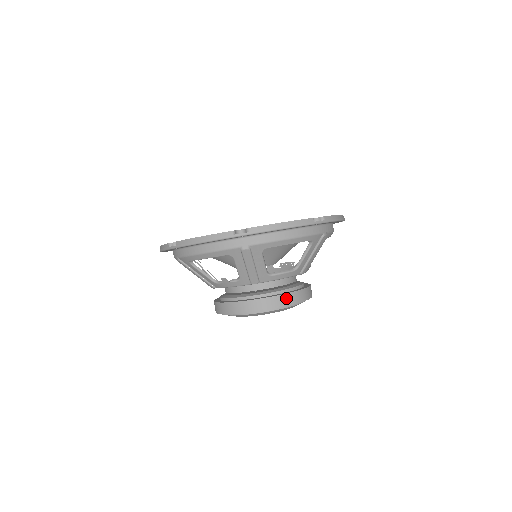
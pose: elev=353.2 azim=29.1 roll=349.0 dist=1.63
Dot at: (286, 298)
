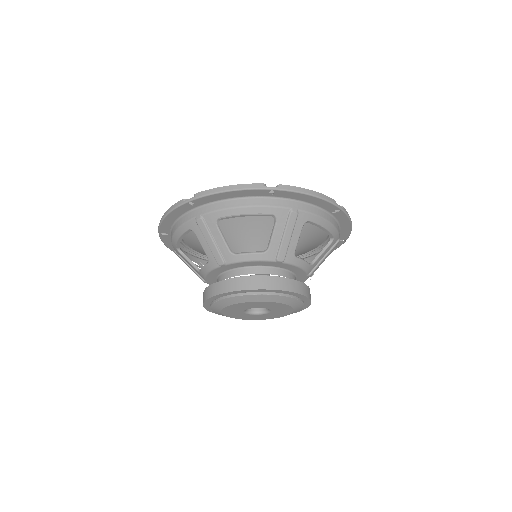
Dot at: (251, 281)
